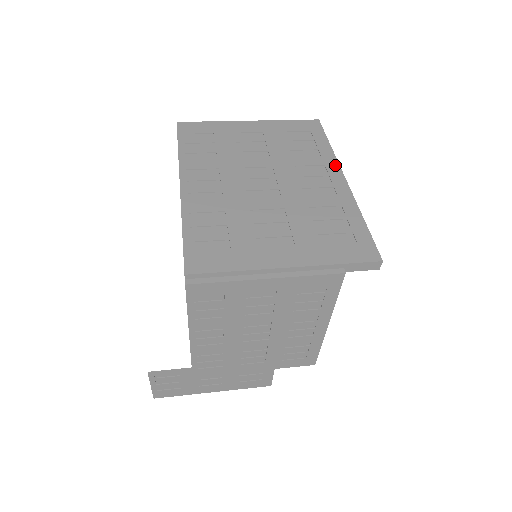
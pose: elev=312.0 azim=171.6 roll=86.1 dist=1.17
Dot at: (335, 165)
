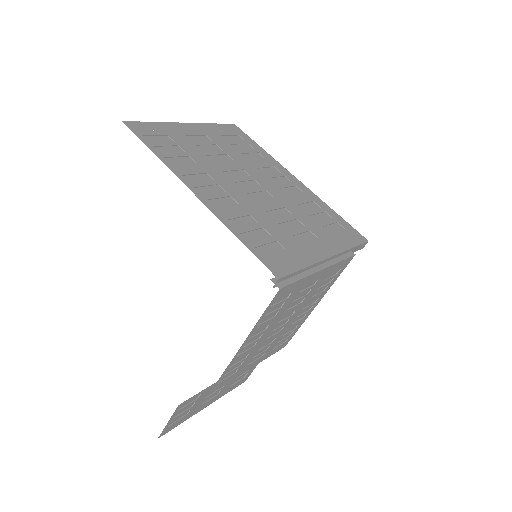
Dot at: (281, 166)
